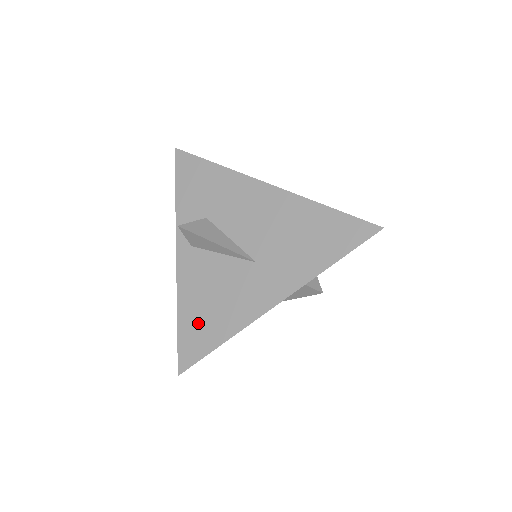
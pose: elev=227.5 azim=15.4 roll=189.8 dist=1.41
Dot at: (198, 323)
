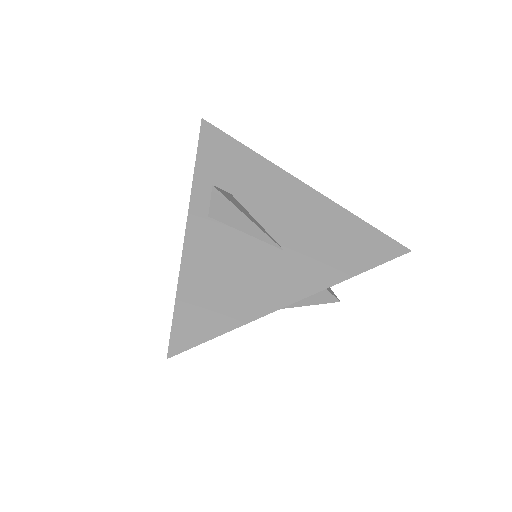
Dot at: (205, 300)
